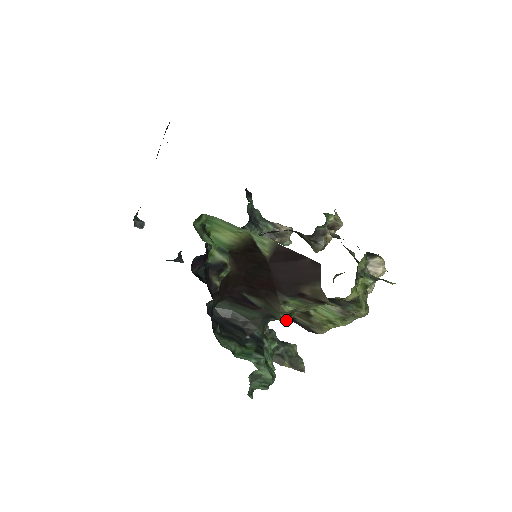
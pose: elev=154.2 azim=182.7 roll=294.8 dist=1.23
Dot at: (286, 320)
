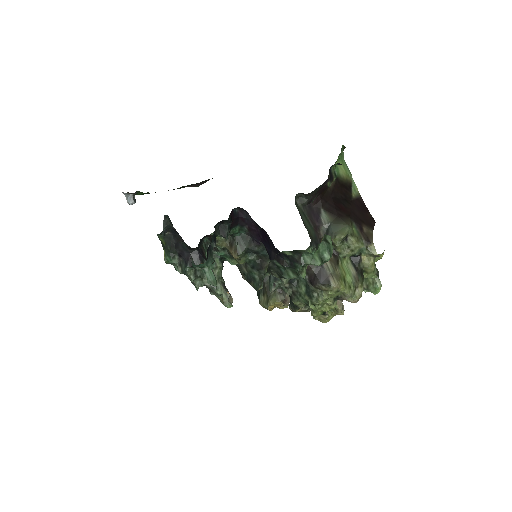
Dot at: (345, 236)
